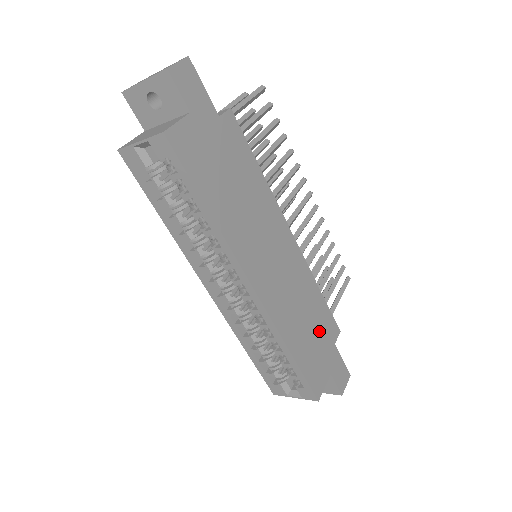
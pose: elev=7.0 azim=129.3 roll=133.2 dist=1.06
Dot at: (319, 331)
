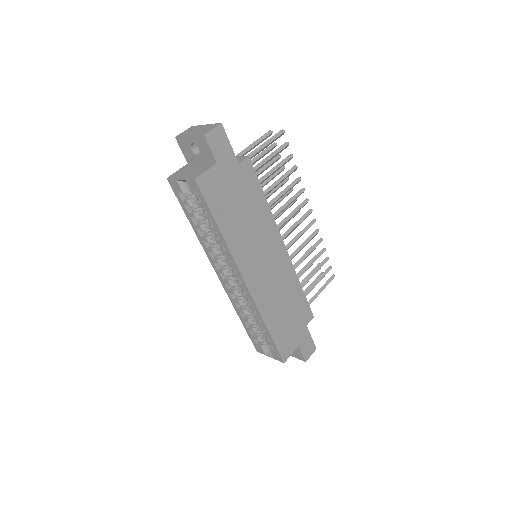
Dot at: (294, 315)
